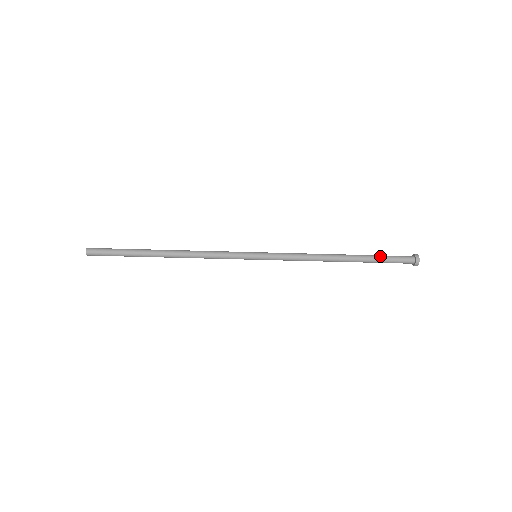
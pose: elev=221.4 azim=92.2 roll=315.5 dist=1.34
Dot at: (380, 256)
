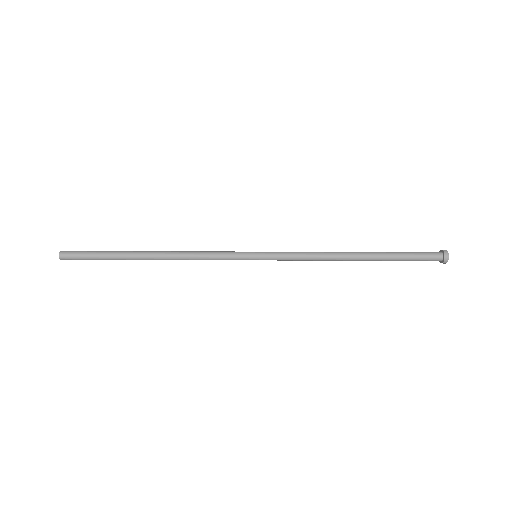
Dot at: (402, 256)
